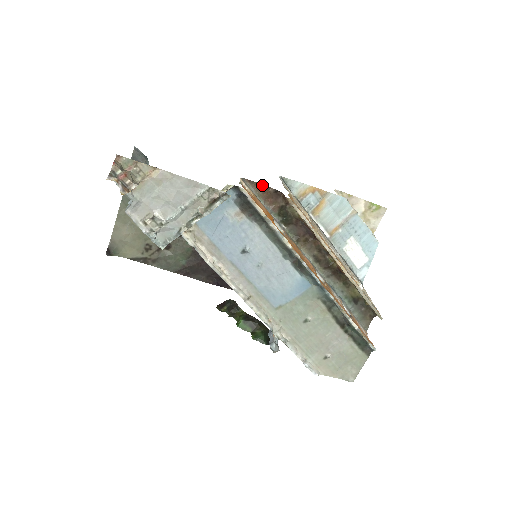
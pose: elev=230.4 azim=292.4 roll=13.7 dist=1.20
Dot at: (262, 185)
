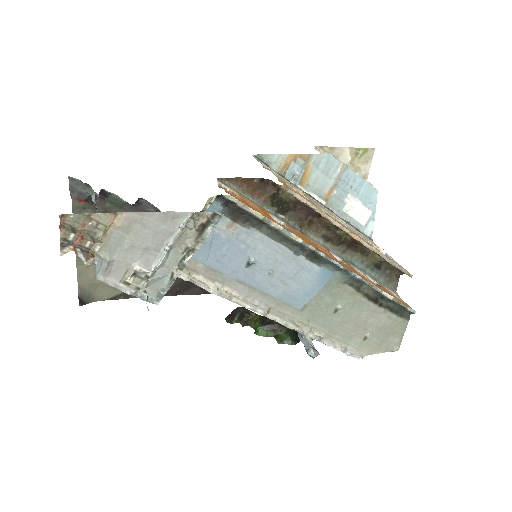
Dot at: (244, 178)
